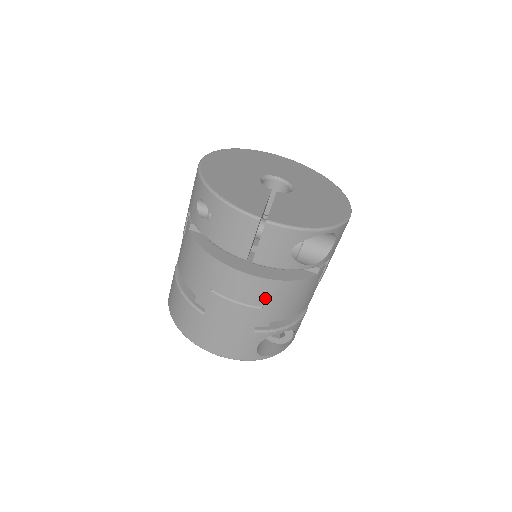
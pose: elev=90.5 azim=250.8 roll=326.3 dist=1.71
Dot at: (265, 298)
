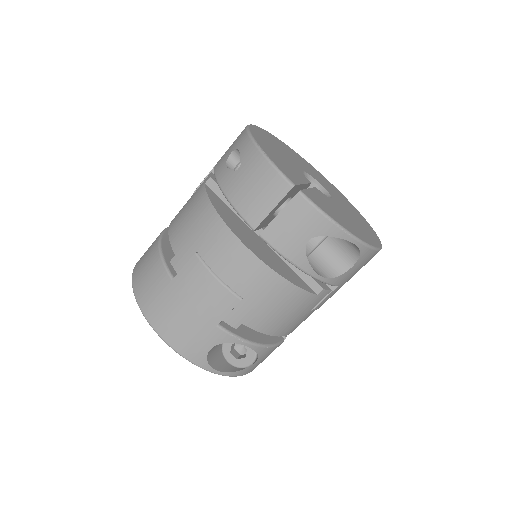
Dot at: (251, 288)
